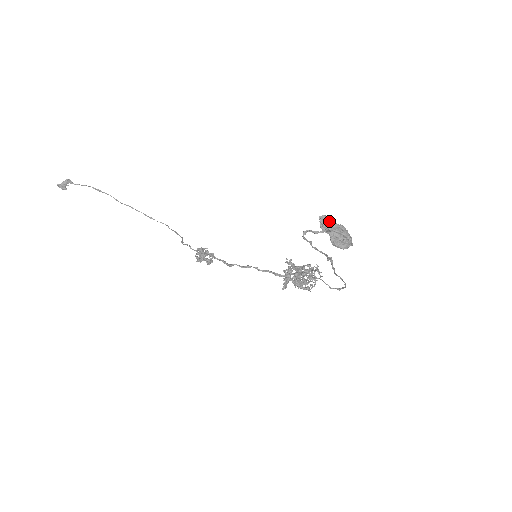
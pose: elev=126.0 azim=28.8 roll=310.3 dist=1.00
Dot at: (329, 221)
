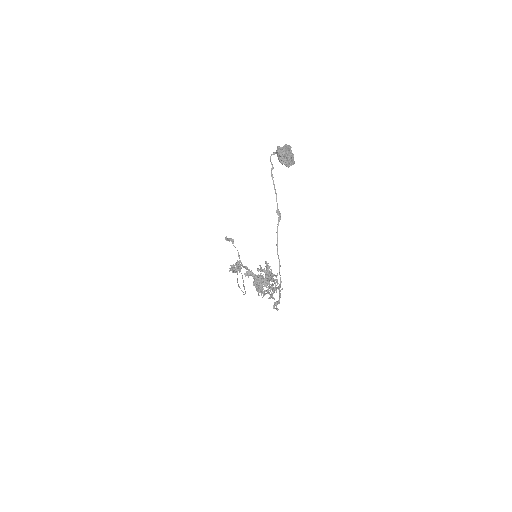
Dot at: (289, 147)
